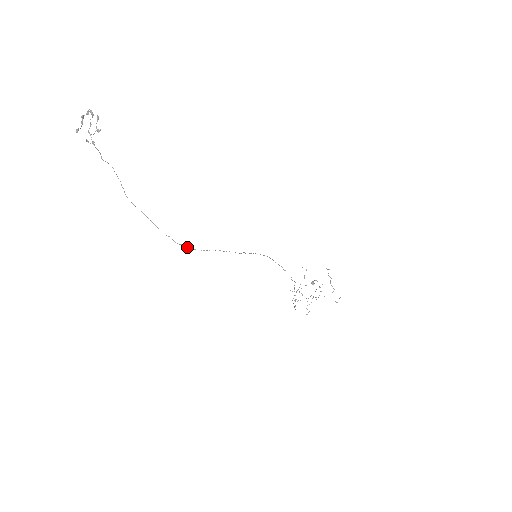
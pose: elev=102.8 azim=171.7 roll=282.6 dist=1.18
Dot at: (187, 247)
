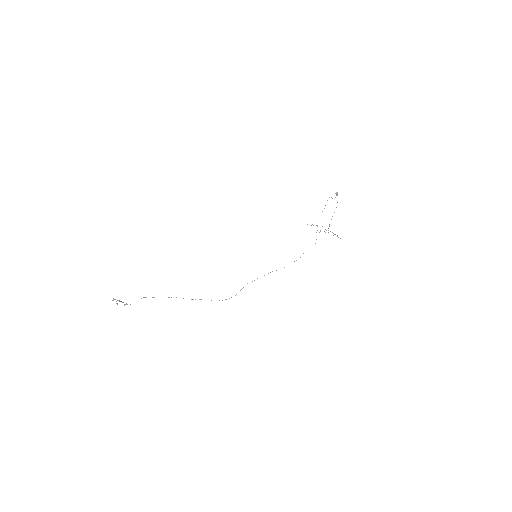
Dot at: occluded
